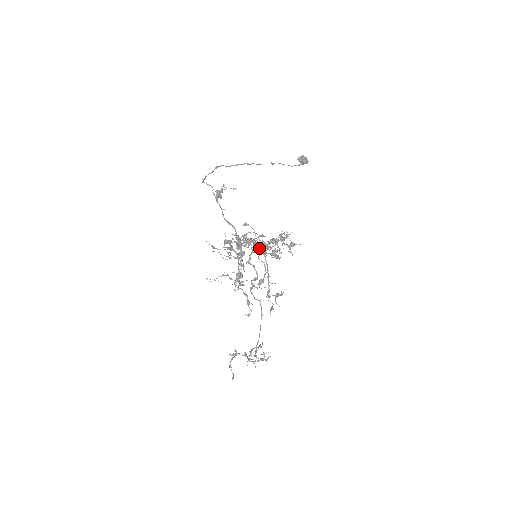
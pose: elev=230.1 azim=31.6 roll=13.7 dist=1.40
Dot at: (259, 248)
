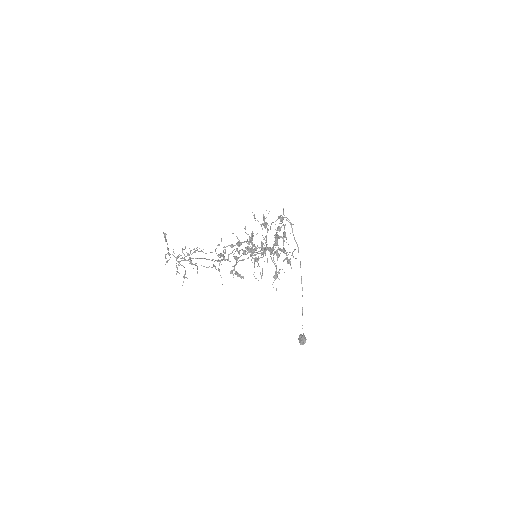
Dot at: occluded
